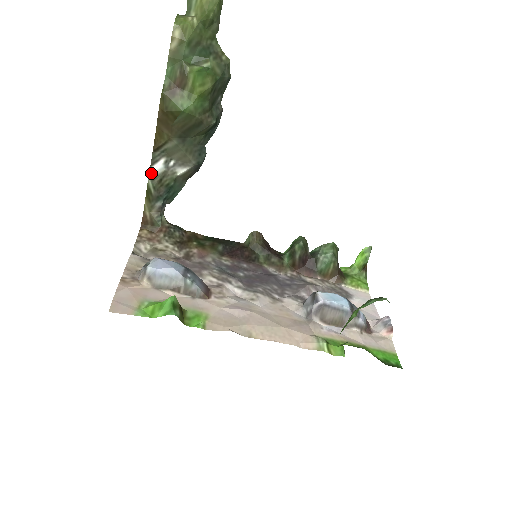
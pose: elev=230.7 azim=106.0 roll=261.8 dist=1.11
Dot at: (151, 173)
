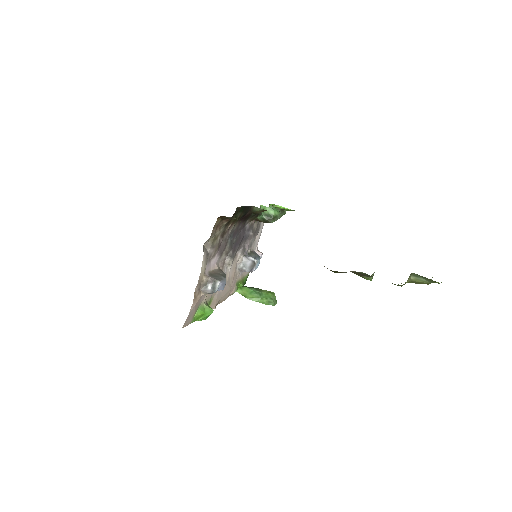
Dot at: occluded
